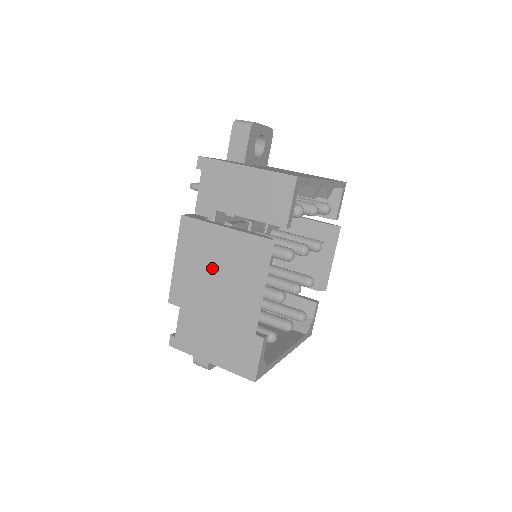
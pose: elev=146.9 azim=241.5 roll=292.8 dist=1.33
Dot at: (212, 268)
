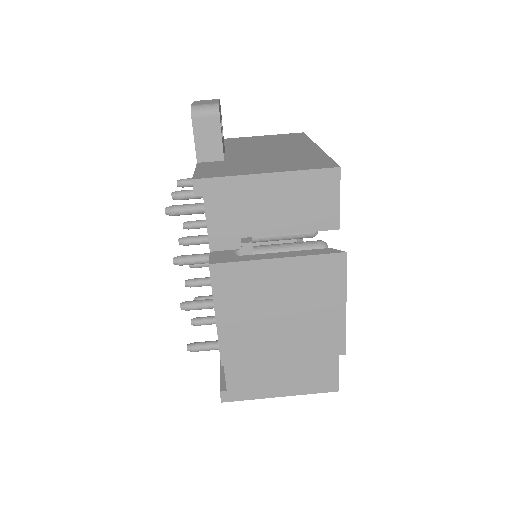
Dot at: (272, 309)
